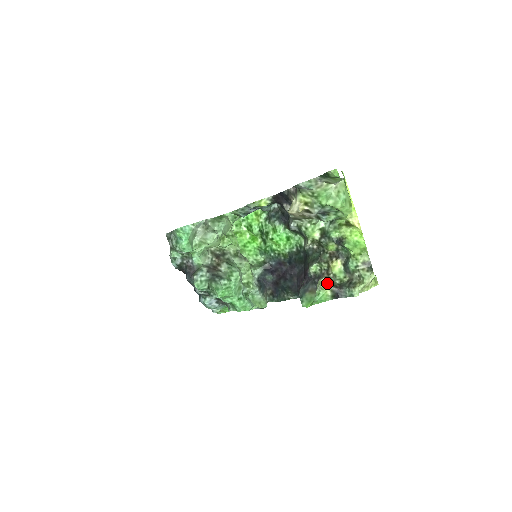
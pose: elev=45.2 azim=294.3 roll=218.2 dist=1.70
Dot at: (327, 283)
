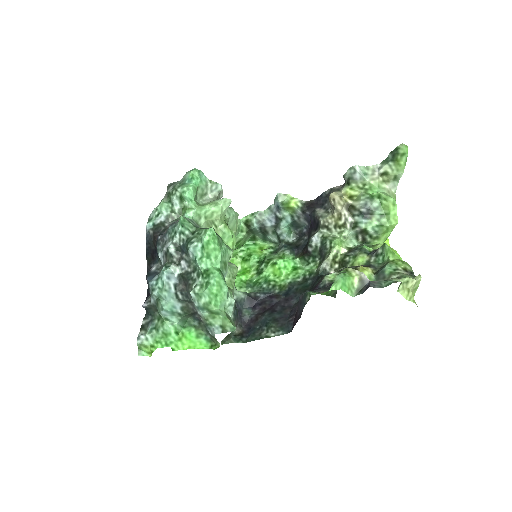
Dot at: (356, 270)
